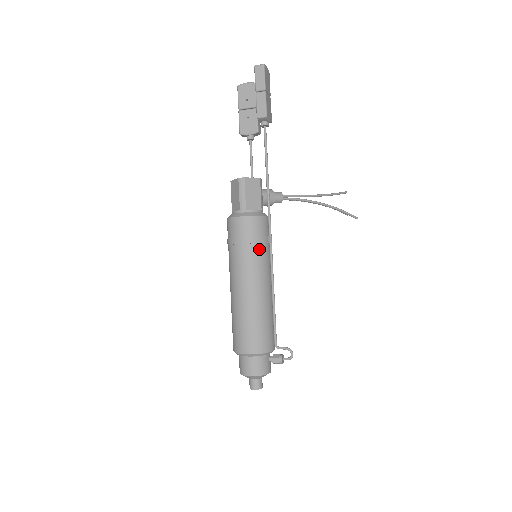
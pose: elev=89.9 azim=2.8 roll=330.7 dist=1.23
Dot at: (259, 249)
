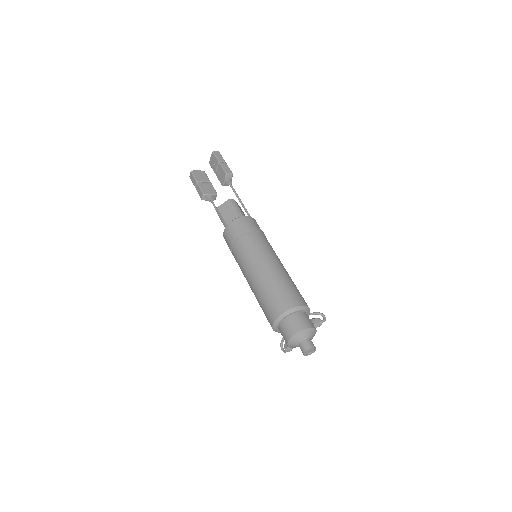
Dot at: (266, 238)
